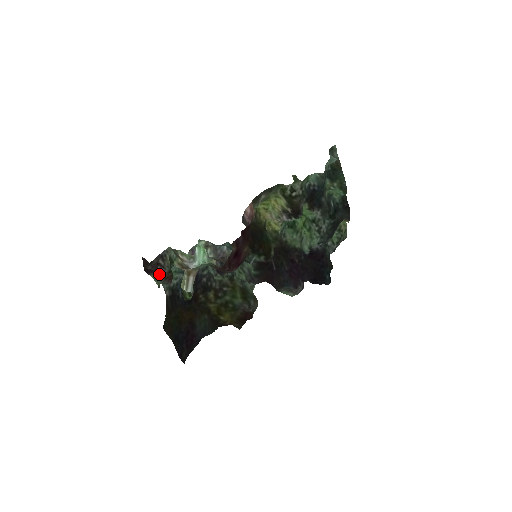
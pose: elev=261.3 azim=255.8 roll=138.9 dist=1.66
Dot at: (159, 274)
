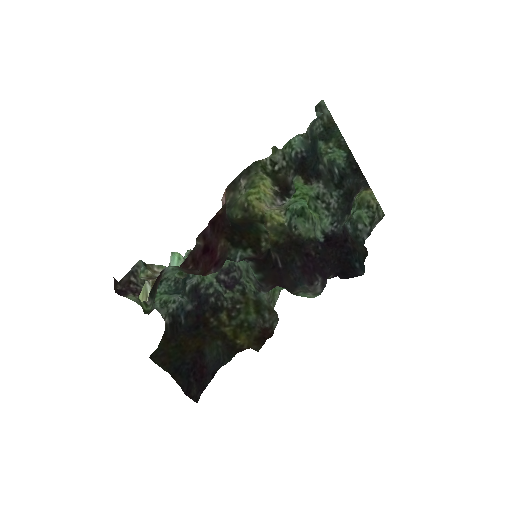
Dot at: (137, 295)
